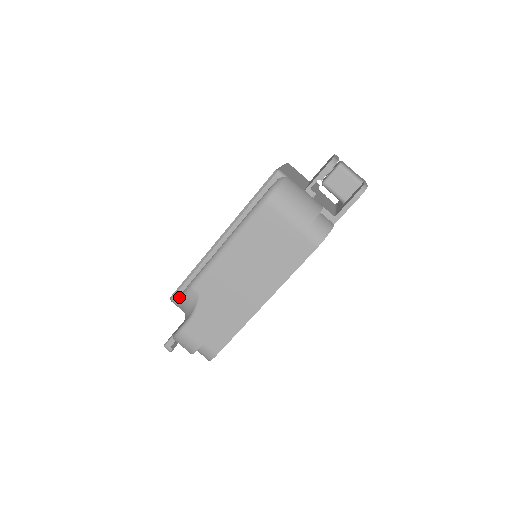
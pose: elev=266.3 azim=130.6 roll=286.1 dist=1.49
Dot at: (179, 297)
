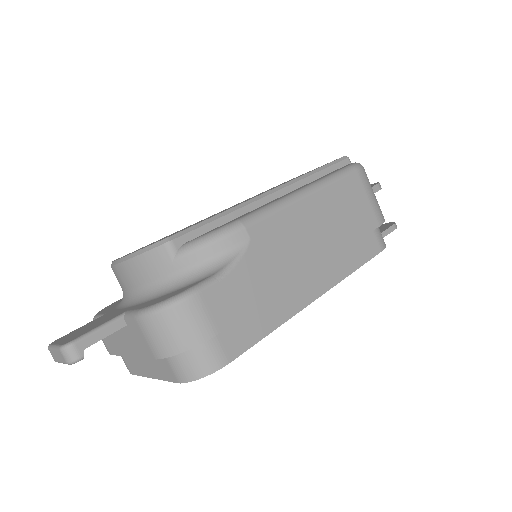
Dot at: (193, 240)
